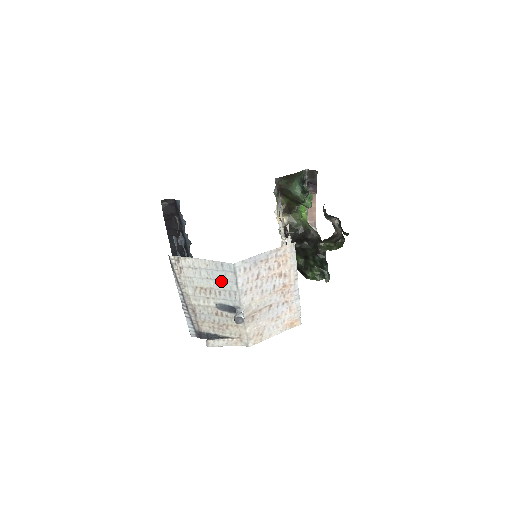
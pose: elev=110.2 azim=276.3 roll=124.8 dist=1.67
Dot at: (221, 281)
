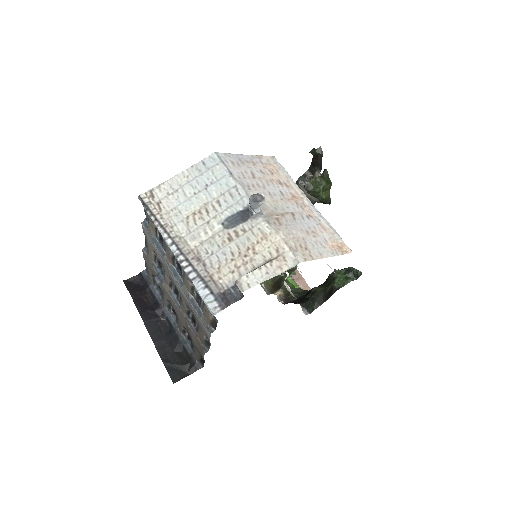
Dot at: (212, 185)
